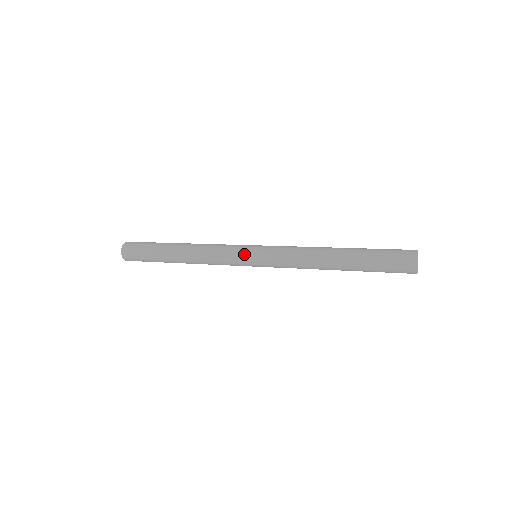
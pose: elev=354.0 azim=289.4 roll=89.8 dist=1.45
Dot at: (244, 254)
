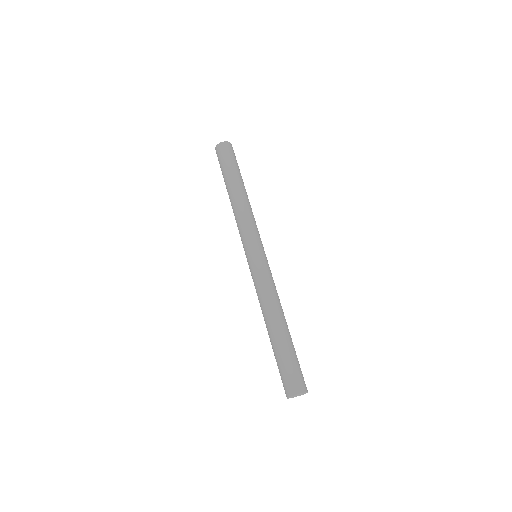
Dot at: occluded
